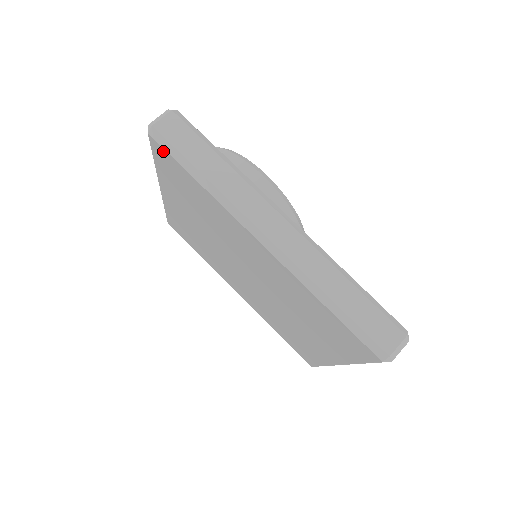
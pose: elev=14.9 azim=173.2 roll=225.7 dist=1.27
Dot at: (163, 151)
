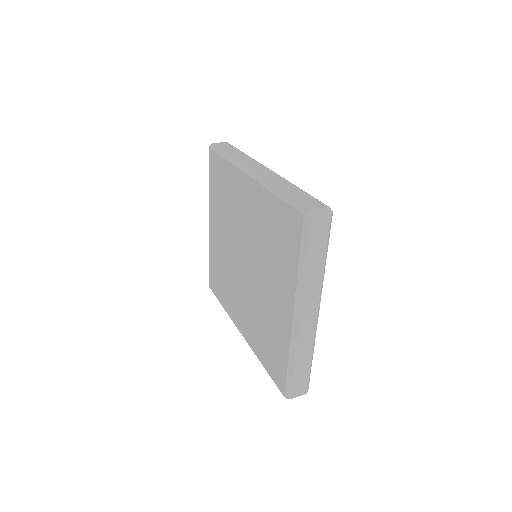
Dot at: (213, 154)
